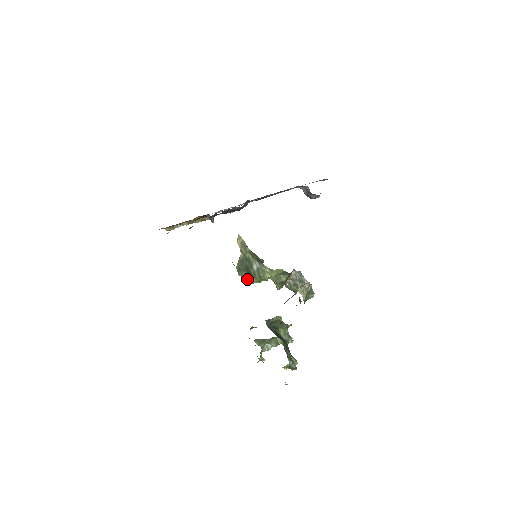
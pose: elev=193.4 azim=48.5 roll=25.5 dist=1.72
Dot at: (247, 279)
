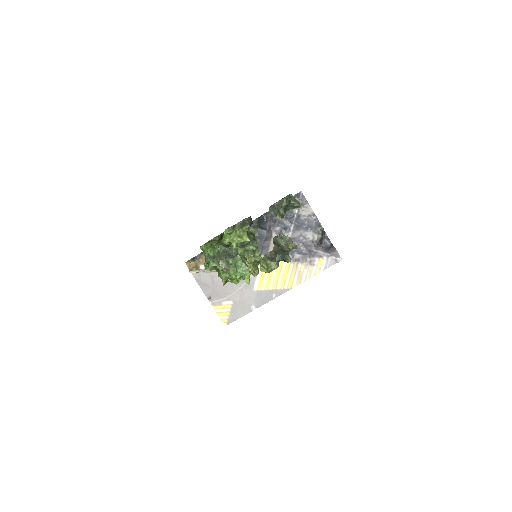
Dot at: occluded
